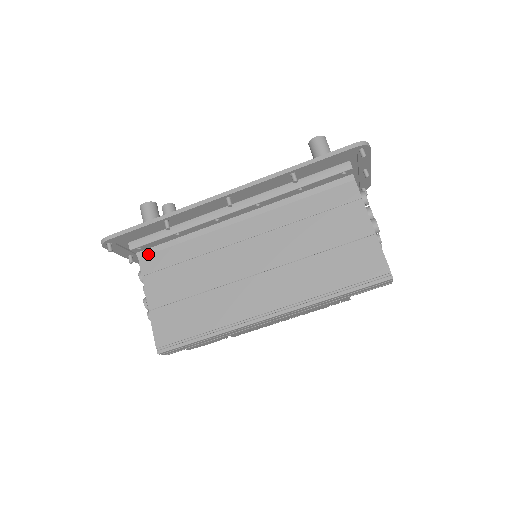
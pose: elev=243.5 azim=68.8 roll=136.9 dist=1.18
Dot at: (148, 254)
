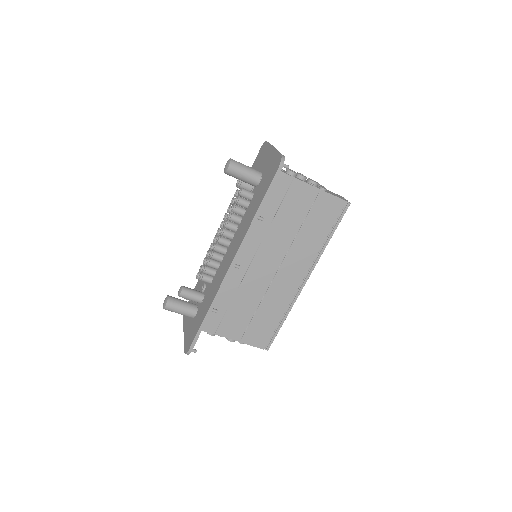
Dot at: occluded
